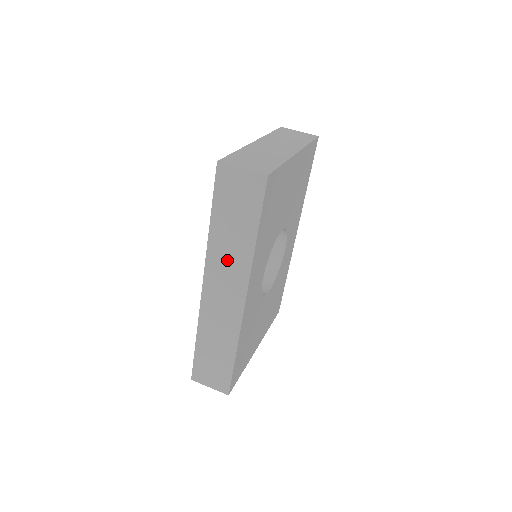
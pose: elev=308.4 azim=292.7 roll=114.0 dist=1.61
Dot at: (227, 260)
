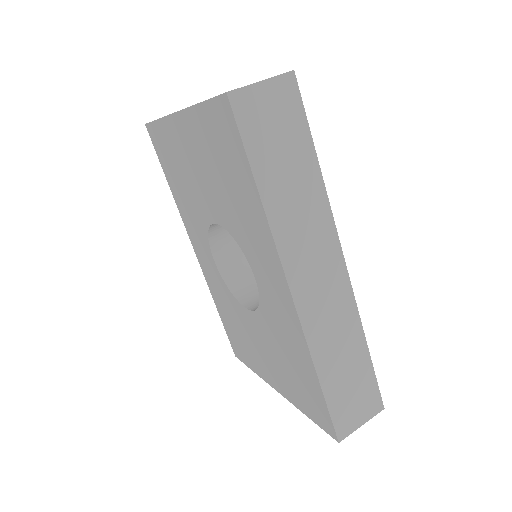
Dot at: (302, 227)
